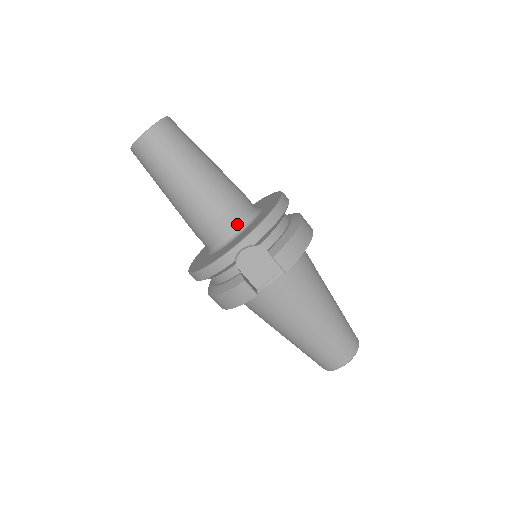
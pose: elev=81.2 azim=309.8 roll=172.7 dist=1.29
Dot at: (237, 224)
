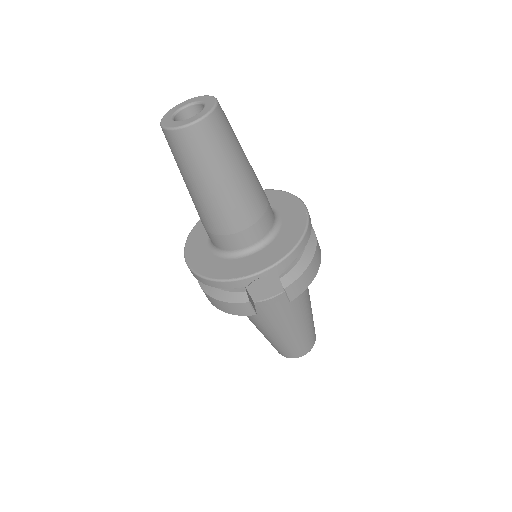
Dot at: (256, 240)
